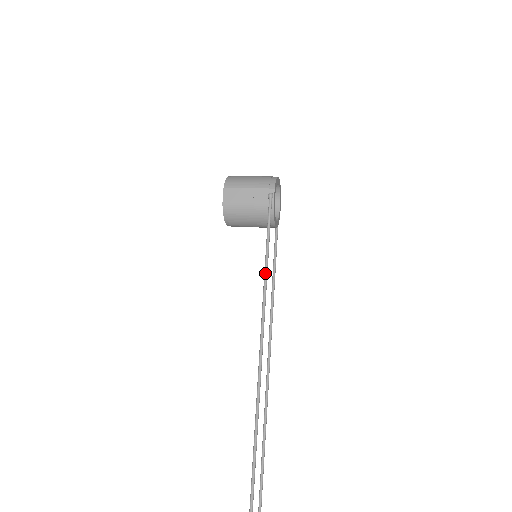
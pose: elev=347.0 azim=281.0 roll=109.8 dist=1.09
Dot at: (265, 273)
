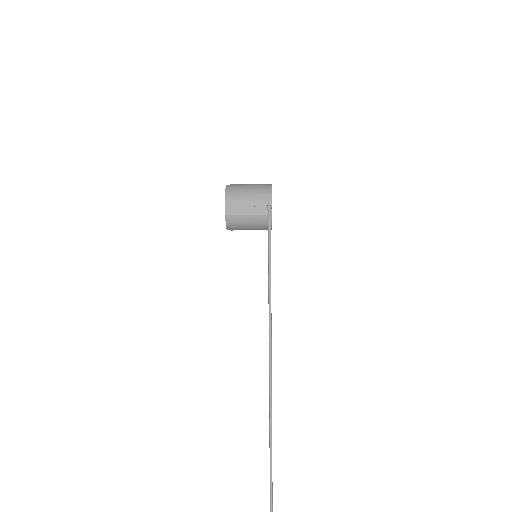
Dot at: (269, 277)
